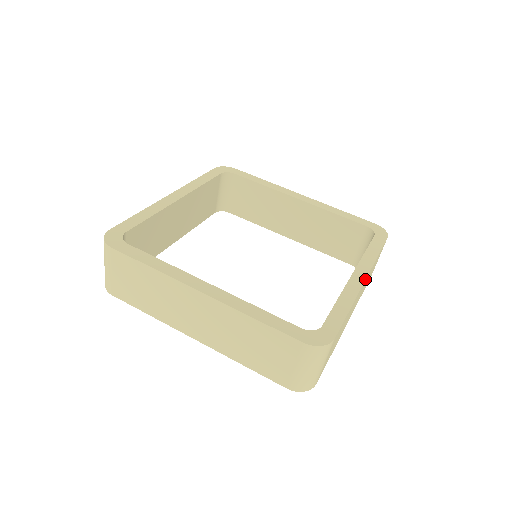
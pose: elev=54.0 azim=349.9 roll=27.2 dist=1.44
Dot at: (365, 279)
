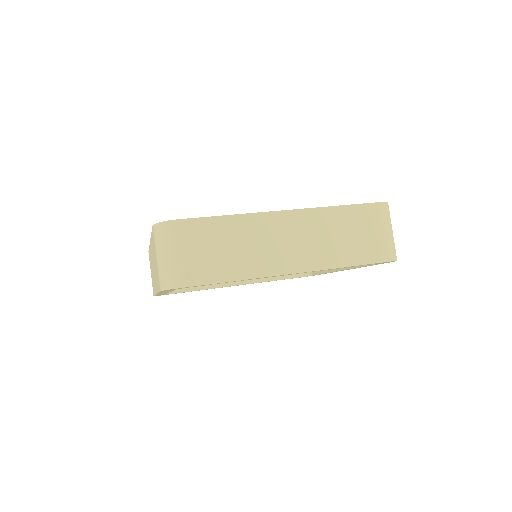
Dot at: (283, 210)
